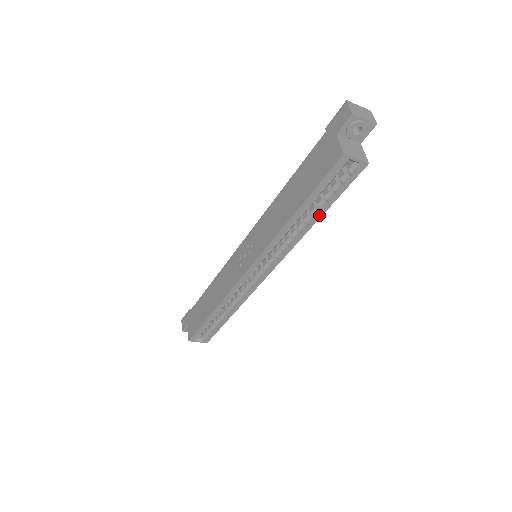
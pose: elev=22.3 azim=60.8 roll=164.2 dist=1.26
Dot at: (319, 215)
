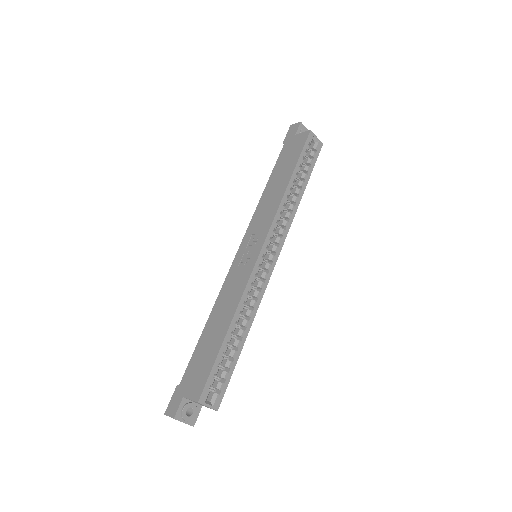
Dot at: (304, 187)
